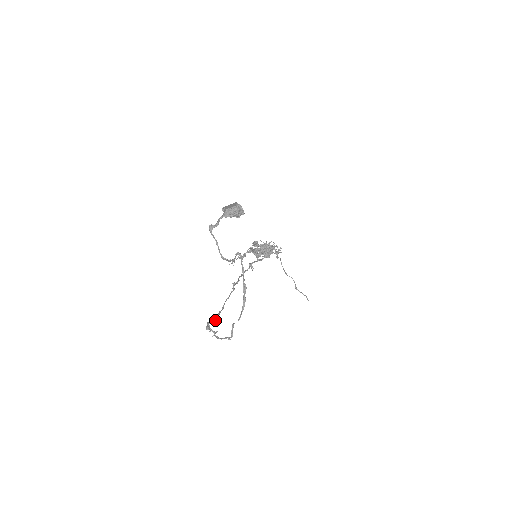
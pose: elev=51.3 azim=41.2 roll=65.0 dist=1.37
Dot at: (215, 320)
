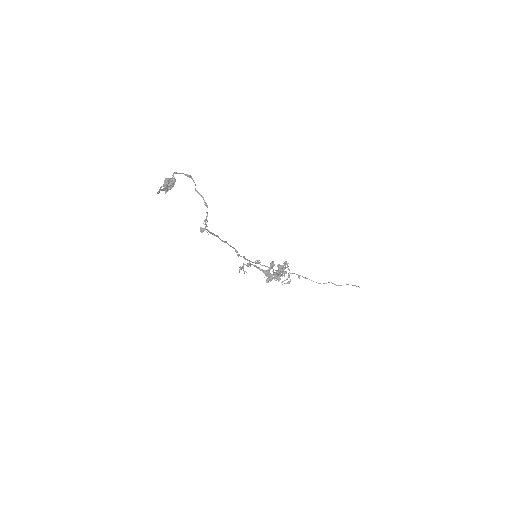
Dot at: (208, 231)
